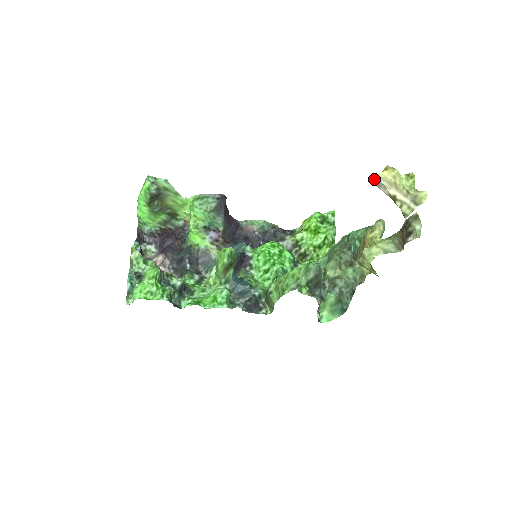
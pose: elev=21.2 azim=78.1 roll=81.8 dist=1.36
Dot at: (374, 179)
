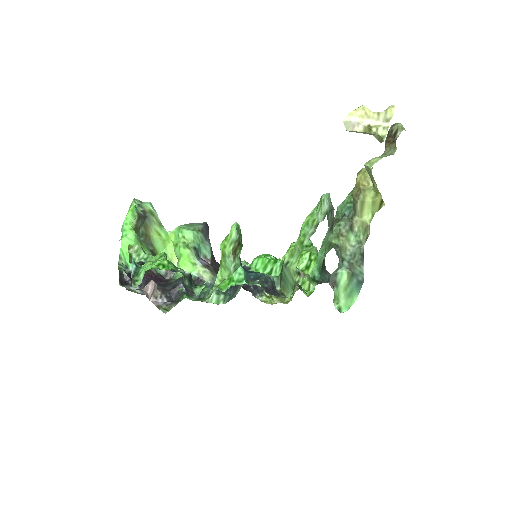
Dot at: (348, 121)
